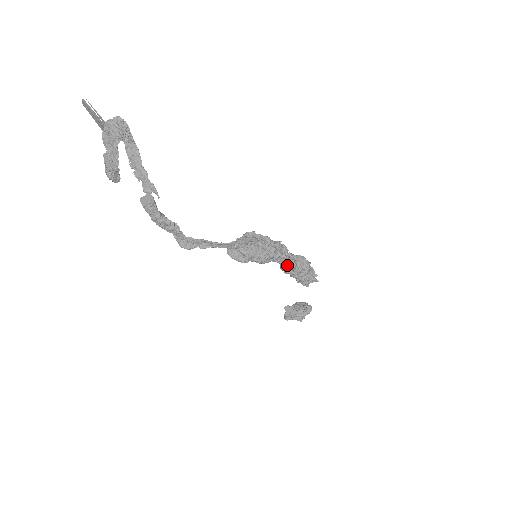
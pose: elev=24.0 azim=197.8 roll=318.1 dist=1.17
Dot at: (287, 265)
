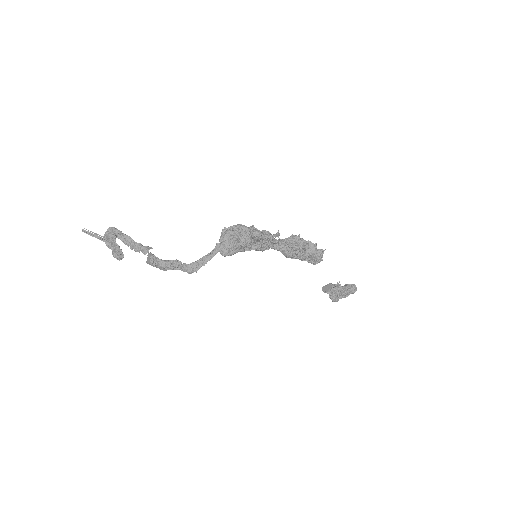
Dot at: (282, 246)
